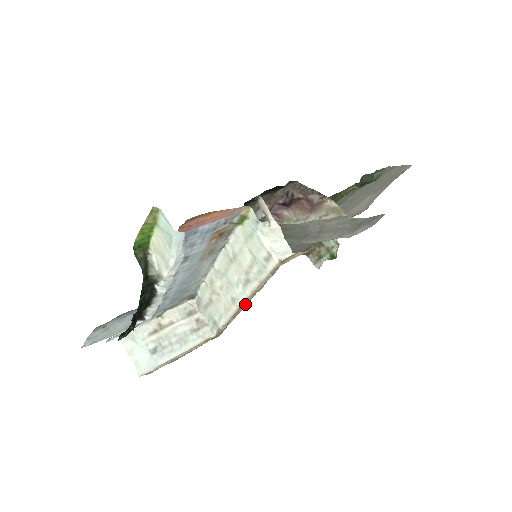
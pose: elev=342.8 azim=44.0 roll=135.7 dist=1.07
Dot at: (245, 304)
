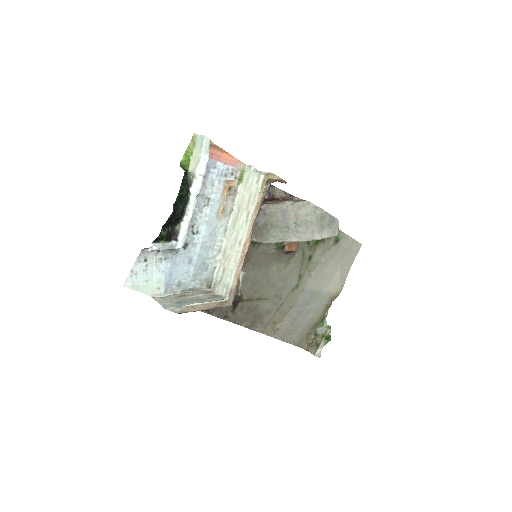
Dot at: (248, 237)
